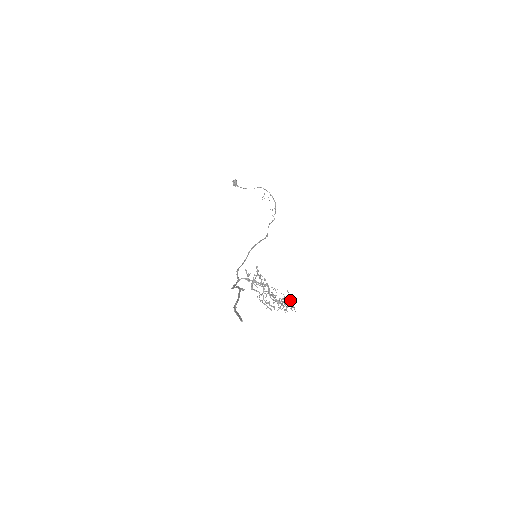
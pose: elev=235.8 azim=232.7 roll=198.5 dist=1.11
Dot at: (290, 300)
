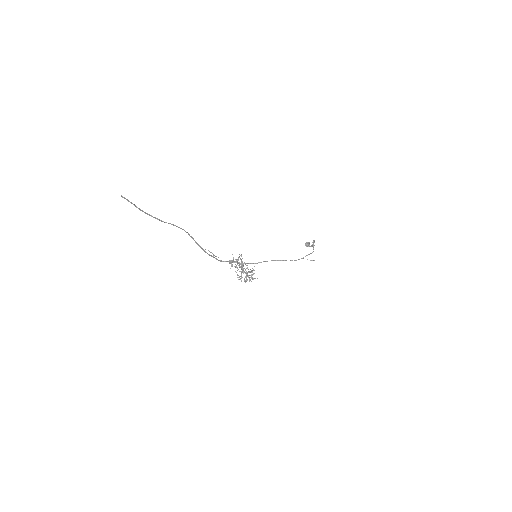
Dot at: (252, 271)
